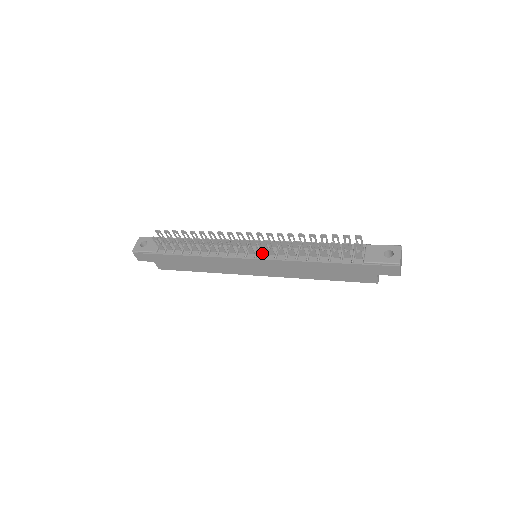
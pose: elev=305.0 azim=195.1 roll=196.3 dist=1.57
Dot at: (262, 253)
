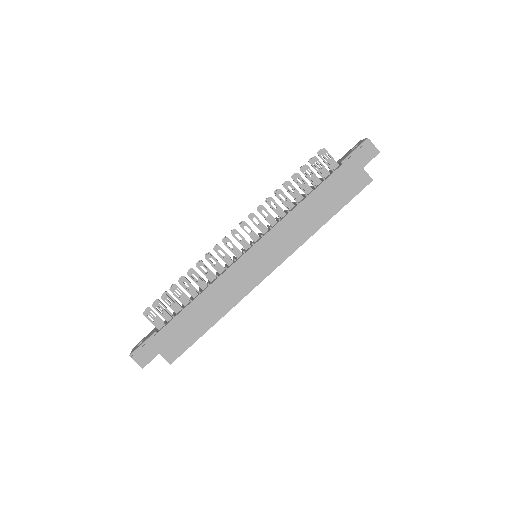
Dot at: (257, 238)
